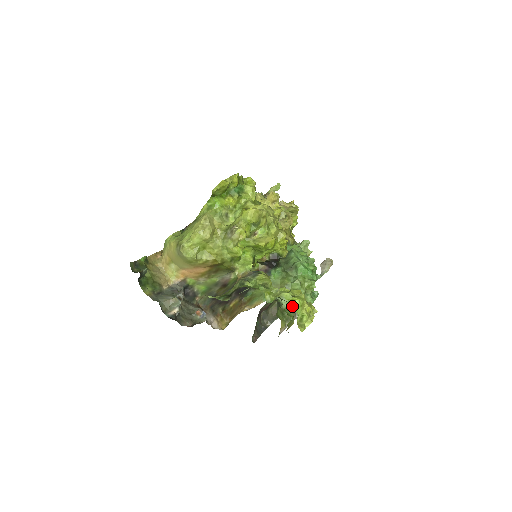
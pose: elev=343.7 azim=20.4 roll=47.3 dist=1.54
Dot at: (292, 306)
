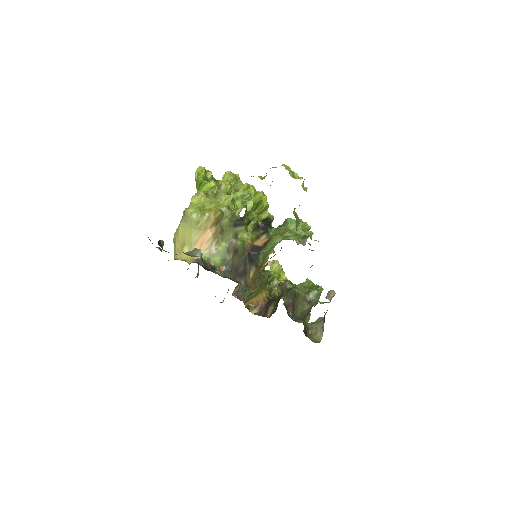
Dot at: (298, 238)
